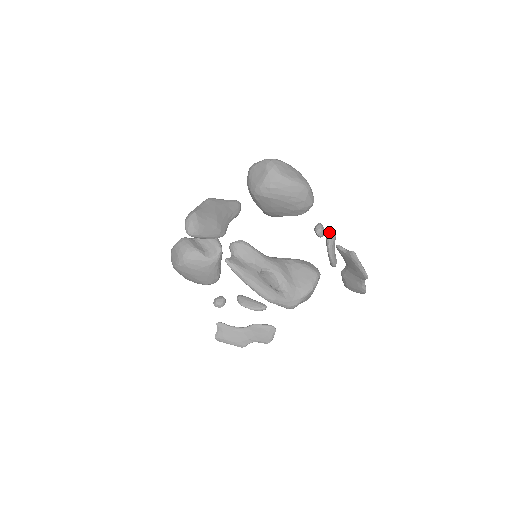
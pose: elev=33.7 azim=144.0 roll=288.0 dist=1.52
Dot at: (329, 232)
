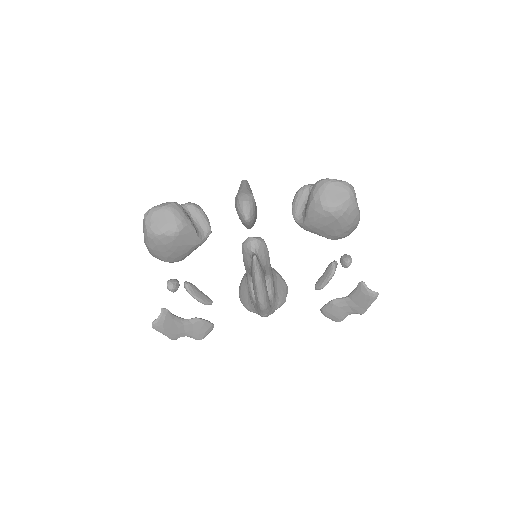
Dot at: (335, 261)
